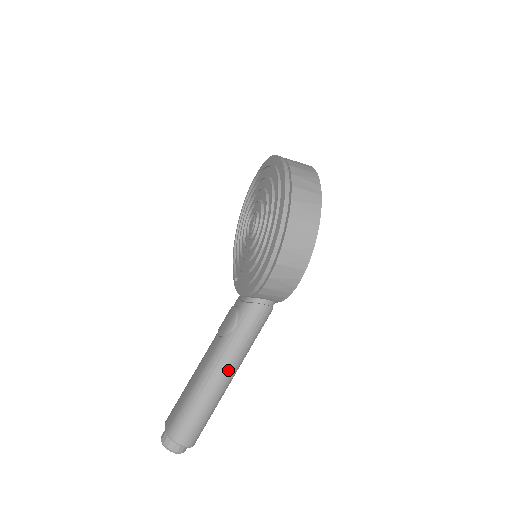
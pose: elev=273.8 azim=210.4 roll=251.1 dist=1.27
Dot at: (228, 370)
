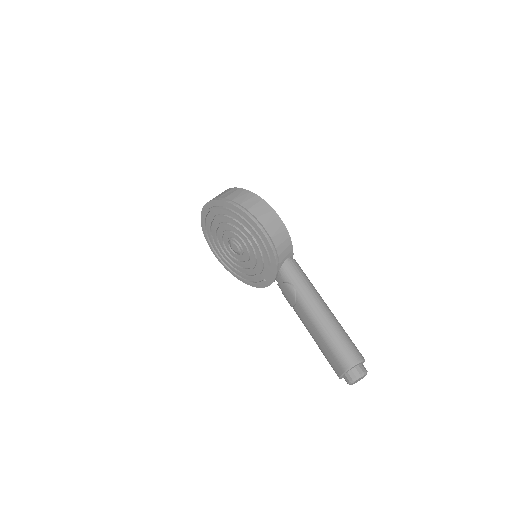
Dot at: (321, 305)
